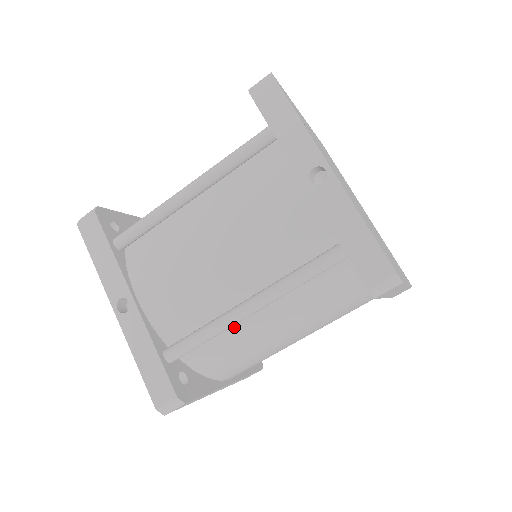
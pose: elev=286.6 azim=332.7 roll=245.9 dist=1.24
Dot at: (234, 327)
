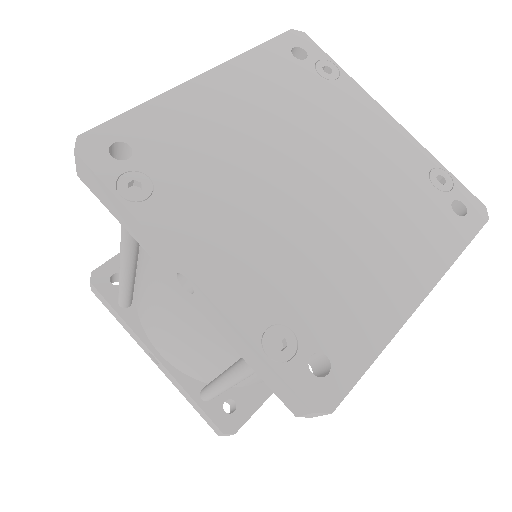
Dot at: occluded
